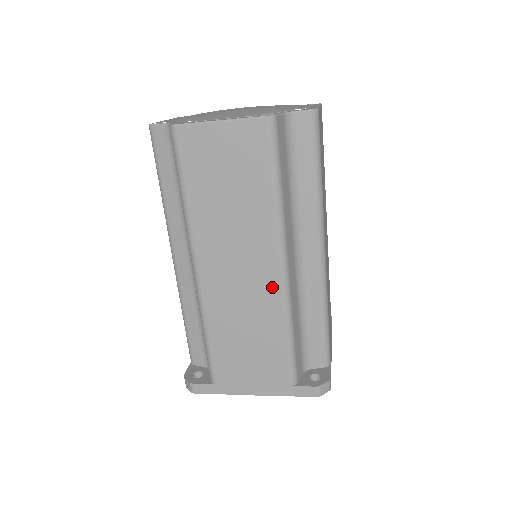
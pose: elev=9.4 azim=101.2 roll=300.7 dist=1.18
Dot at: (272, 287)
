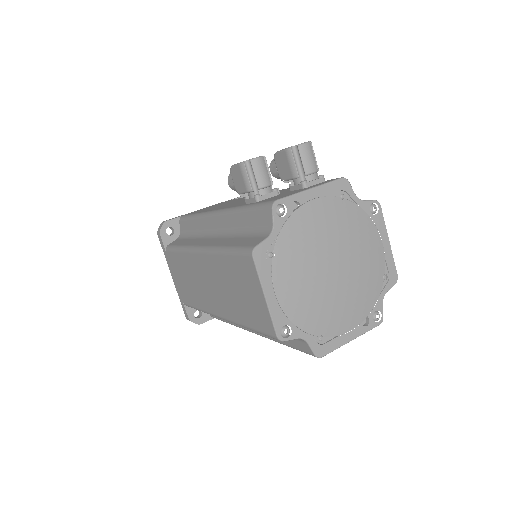
Dot at: occluded
